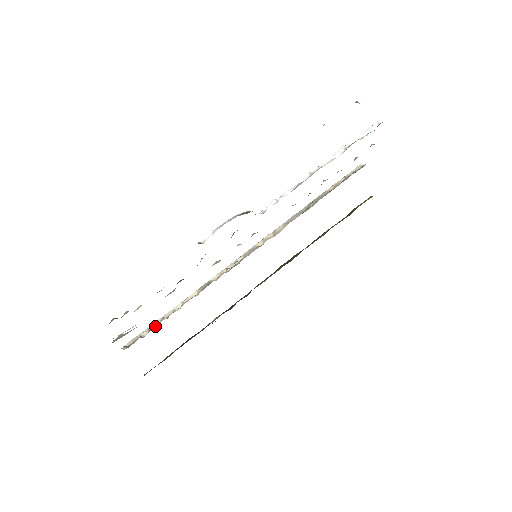
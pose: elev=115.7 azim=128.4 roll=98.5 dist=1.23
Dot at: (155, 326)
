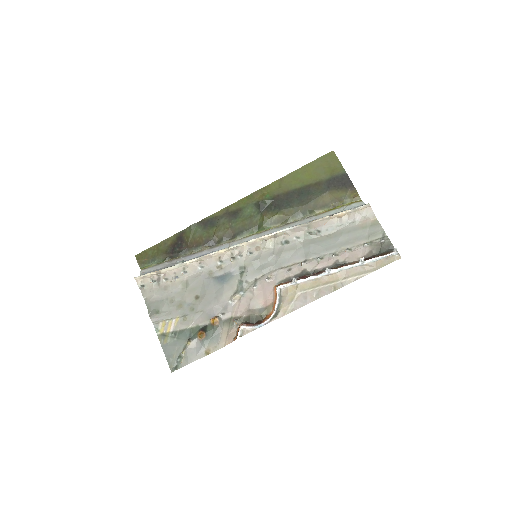
Dot at: (163, 273)
